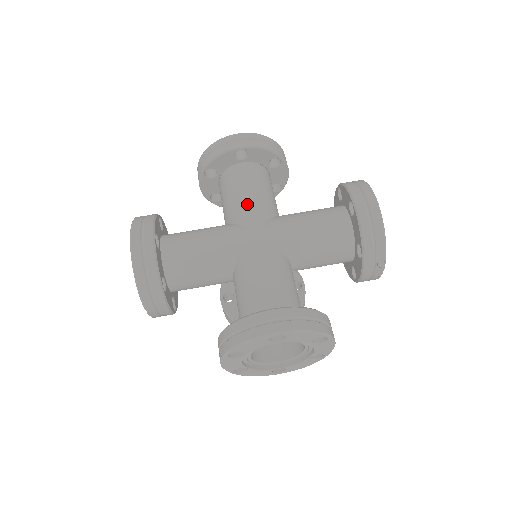
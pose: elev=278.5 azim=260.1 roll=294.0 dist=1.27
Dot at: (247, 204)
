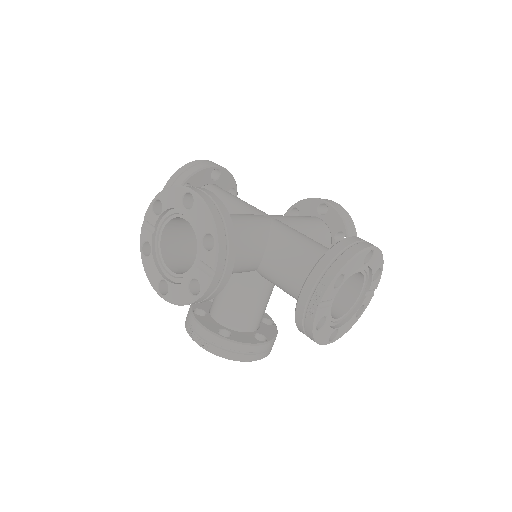
Dot at: (289, 216)
